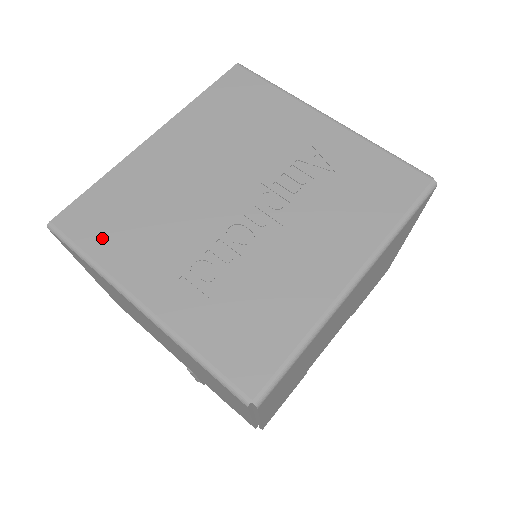
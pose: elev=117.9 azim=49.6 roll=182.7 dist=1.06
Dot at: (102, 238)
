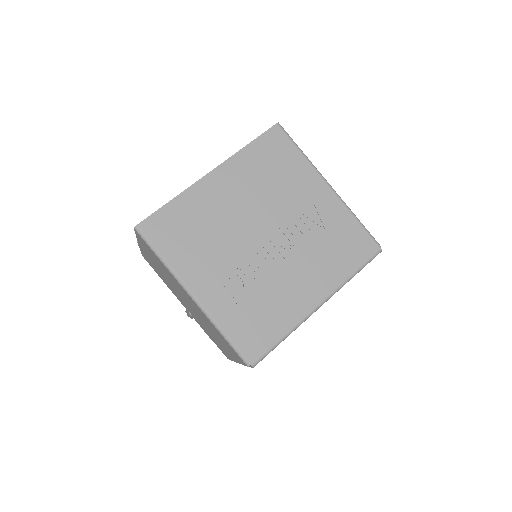
Dot at: (172, 245)
